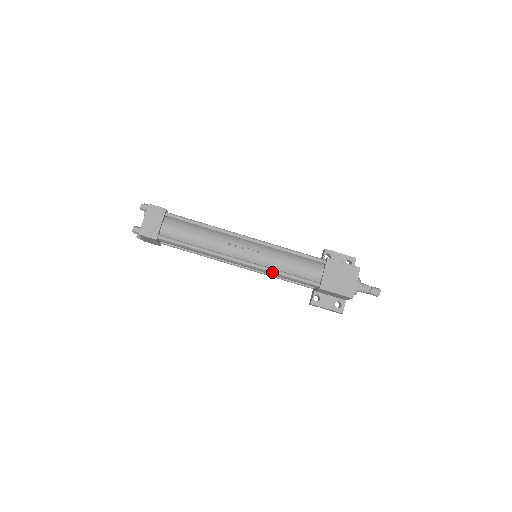
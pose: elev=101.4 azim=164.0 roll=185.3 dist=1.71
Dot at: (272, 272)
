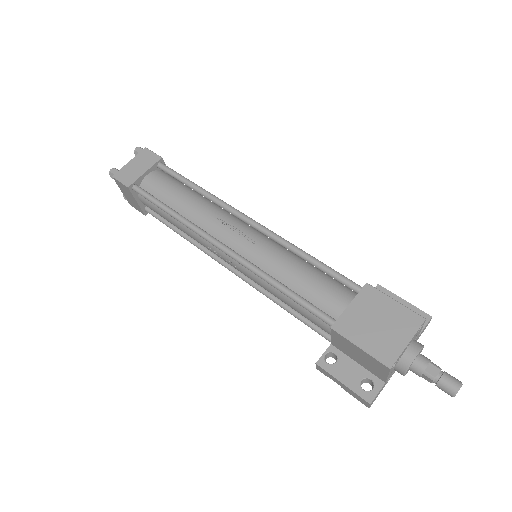
Dot at: (262, 277)
